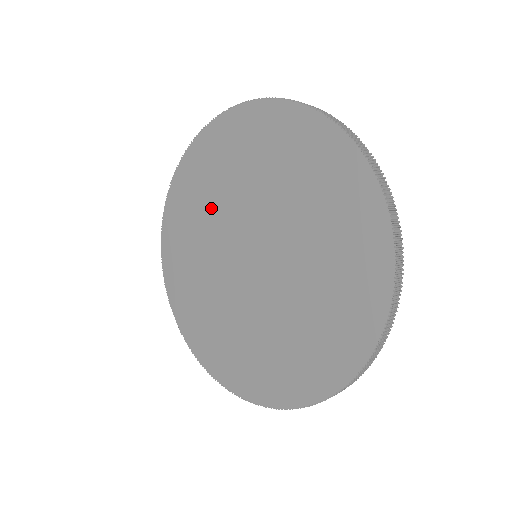
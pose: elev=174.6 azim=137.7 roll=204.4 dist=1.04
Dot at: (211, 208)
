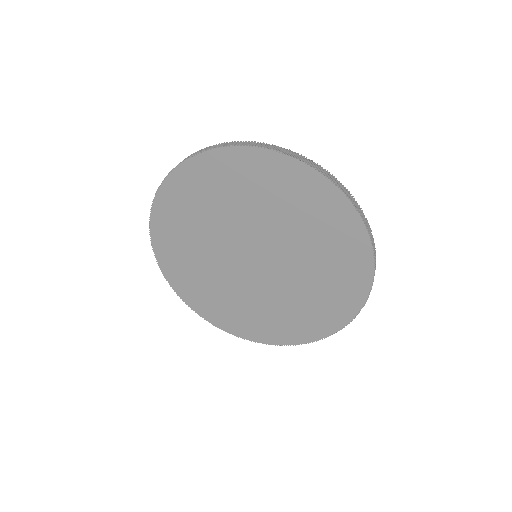
Dot at: (255, 207)
